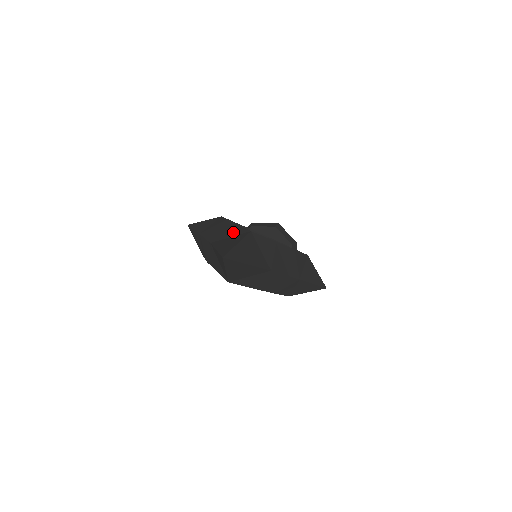
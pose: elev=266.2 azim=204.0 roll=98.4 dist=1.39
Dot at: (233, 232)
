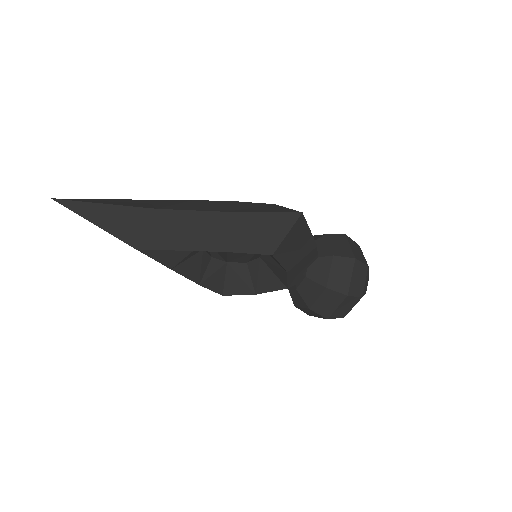
Dot at: occluded
